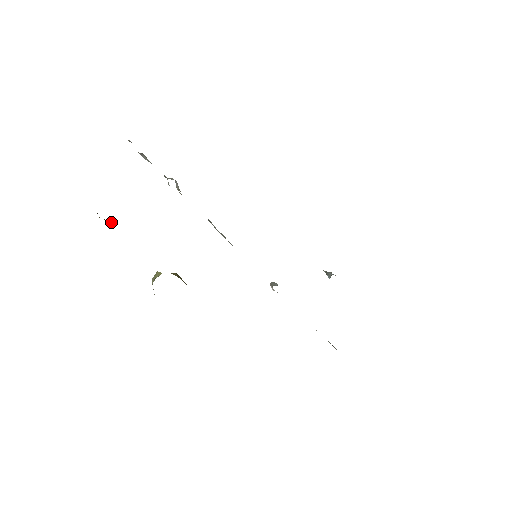
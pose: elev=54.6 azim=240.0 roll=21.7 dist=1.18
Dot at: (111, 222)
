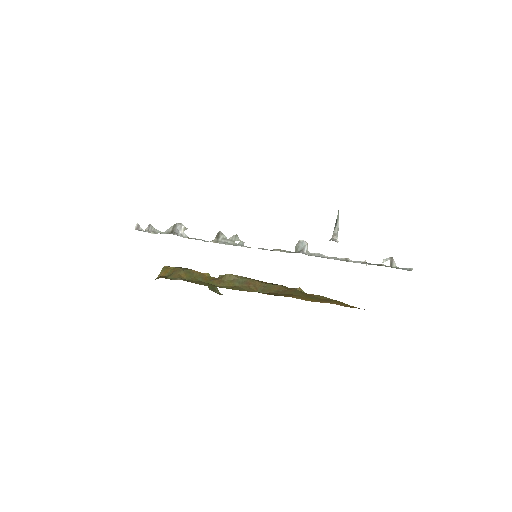
Dot at: (173, 268)
